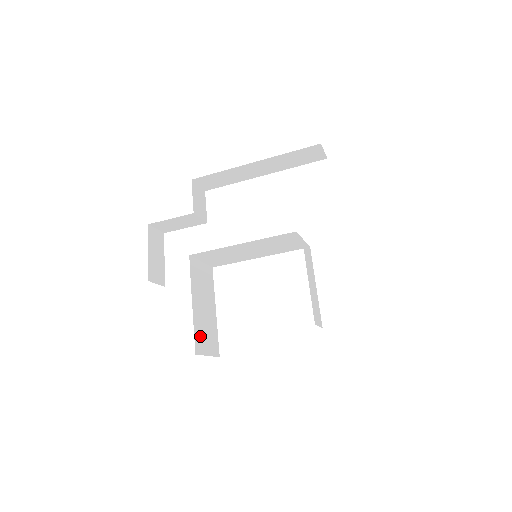
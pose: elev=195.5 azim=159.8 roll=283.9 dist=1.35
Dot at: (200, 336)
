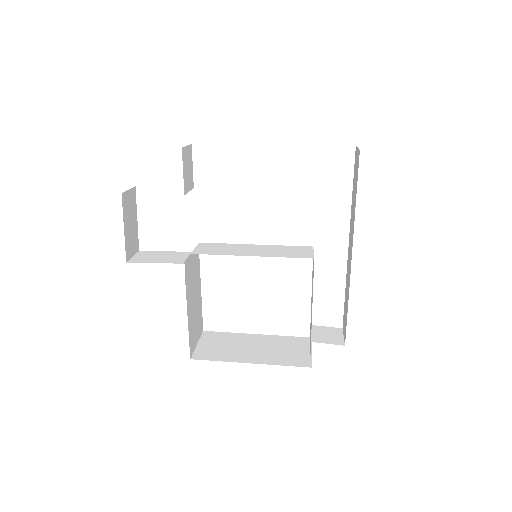
Dot at: (192, 335)
